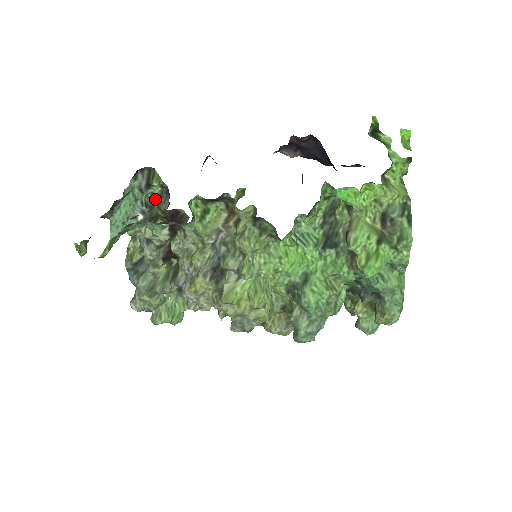
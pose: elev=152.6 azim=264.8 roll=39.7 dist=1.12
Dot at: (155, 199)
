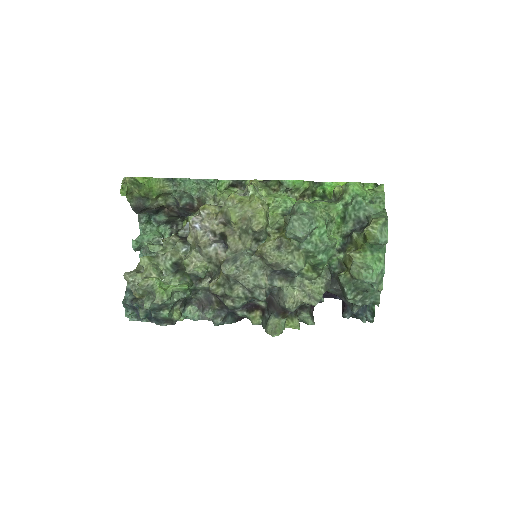
Dot at: occluded
